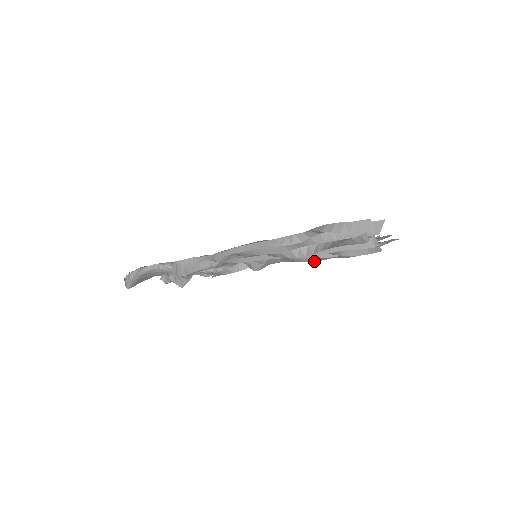
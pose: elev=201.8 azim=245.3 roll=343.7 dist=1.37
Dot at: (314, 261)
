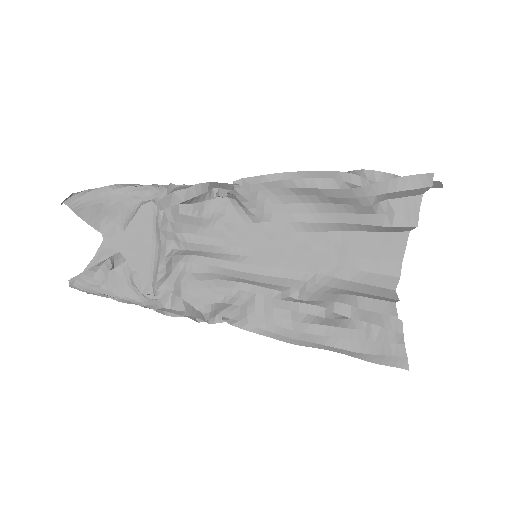
Dot at: (304, 332)
